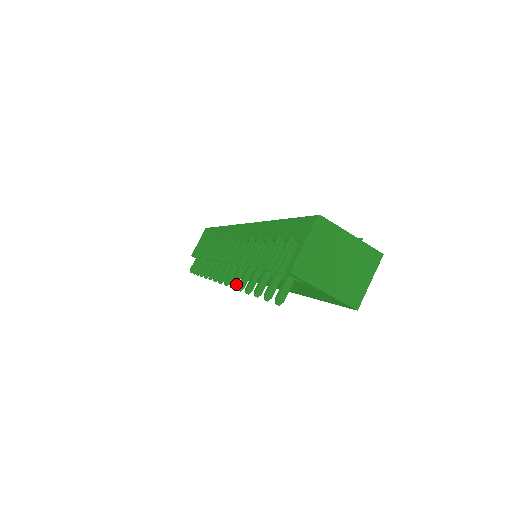
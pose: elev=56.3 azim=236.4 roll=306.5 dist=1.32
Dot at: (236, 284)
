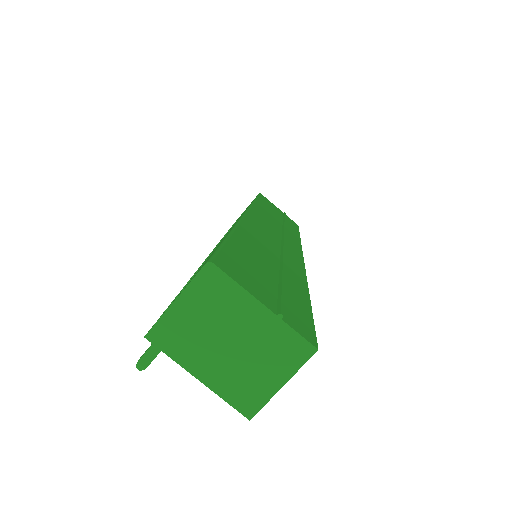
Dot at: occluded
